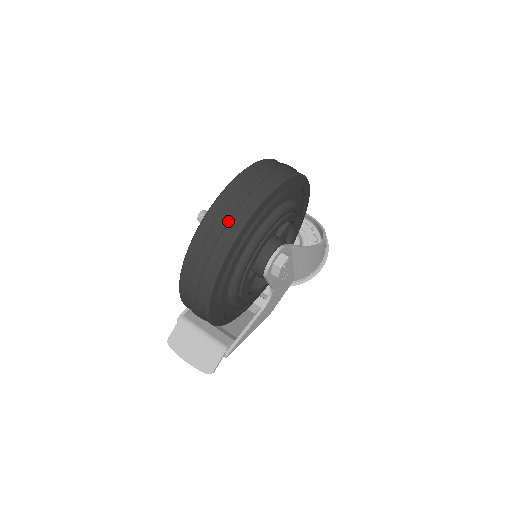
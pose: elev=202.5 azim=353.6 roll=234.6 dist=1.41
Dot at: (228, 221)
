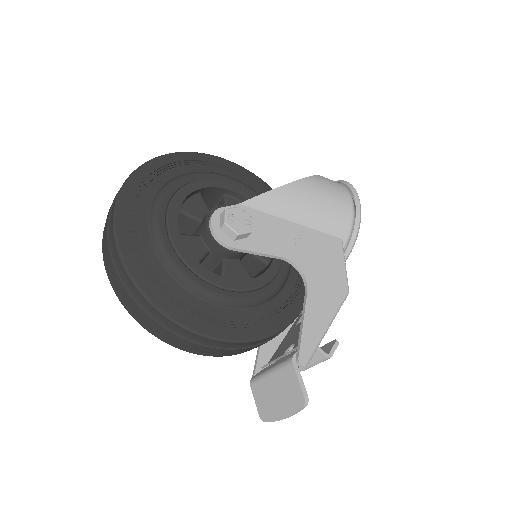
Dot at: (107, 234)
